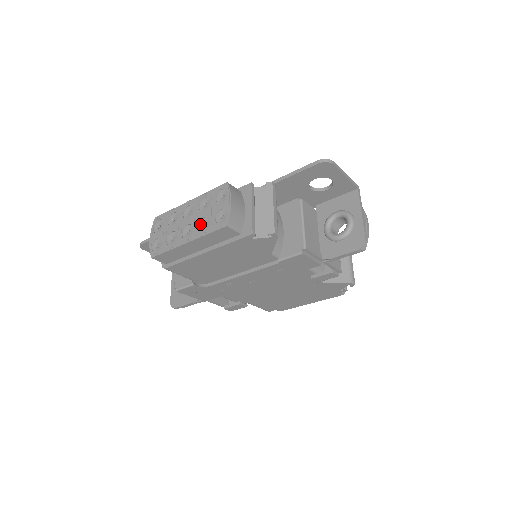
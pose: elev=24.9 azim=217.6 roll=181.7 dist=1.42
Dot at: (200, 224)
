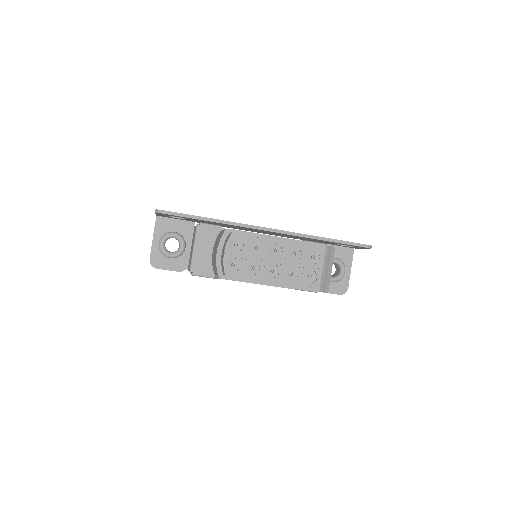
Dot at: (287, 271)
